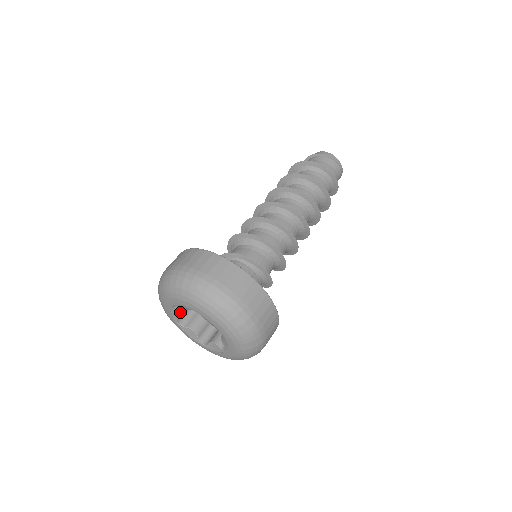
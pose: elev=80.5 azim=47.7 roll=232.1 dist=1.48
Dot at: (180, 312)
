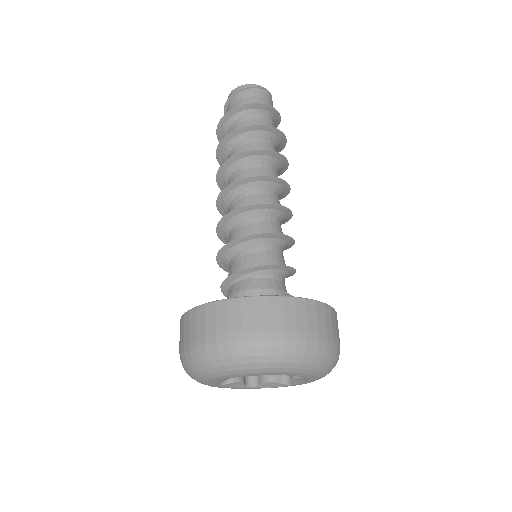
Dot at: (235, 381)
